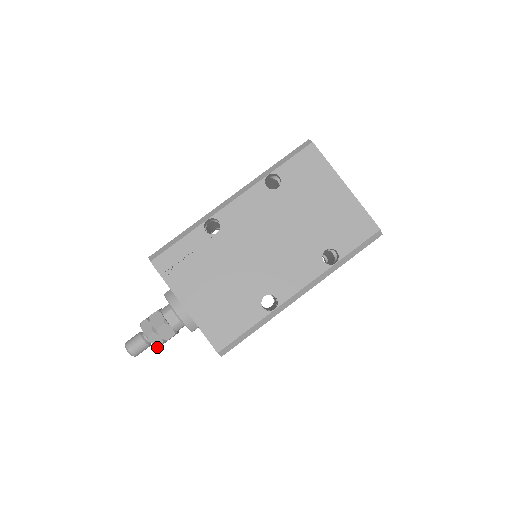
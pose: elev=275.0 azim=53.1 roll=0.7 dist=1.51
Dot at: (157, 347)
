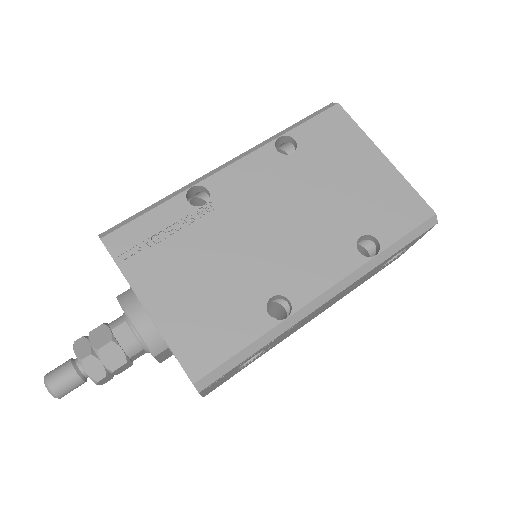
Dot at: (95, 382)
